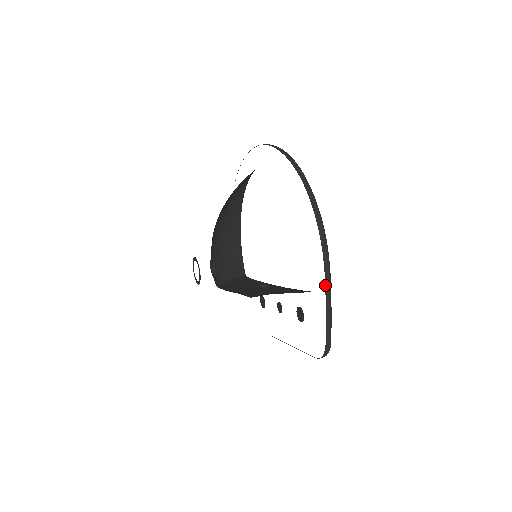
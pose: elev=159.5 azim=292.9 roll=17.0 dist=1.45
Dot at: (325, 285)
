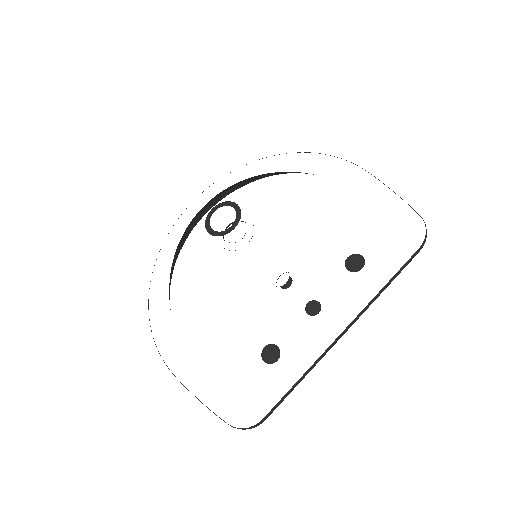
Dot at: (374, 176)
